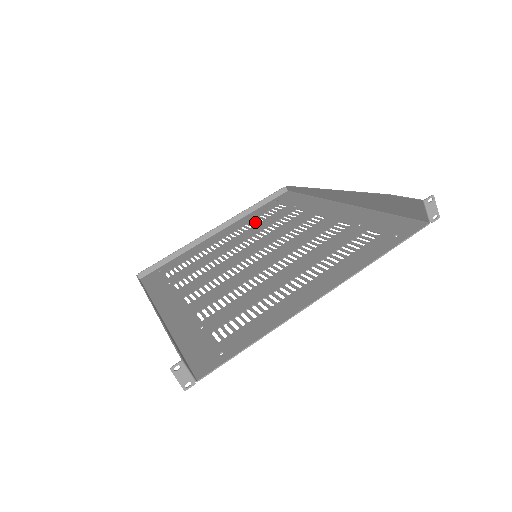
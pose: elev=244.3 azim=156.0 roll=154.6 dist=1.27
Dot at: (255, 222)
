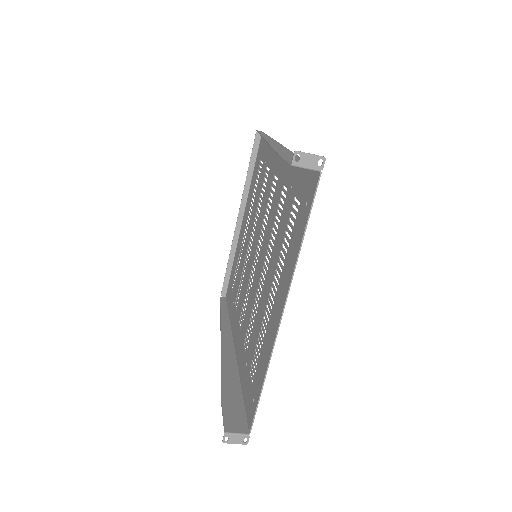
Dot at: (253, 197)
